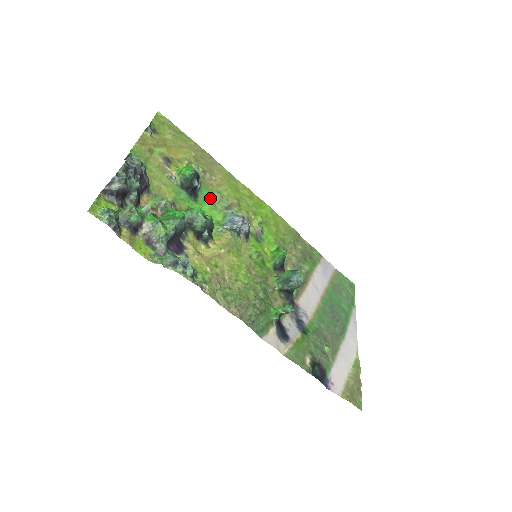
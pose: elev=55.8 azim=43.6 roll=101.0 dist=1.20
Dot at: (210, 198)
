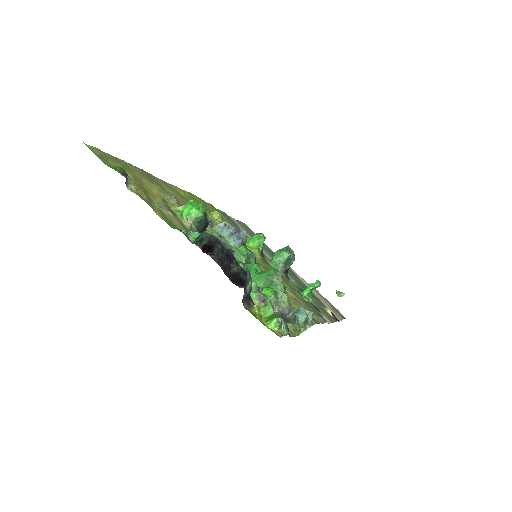
Dot at: occluded
